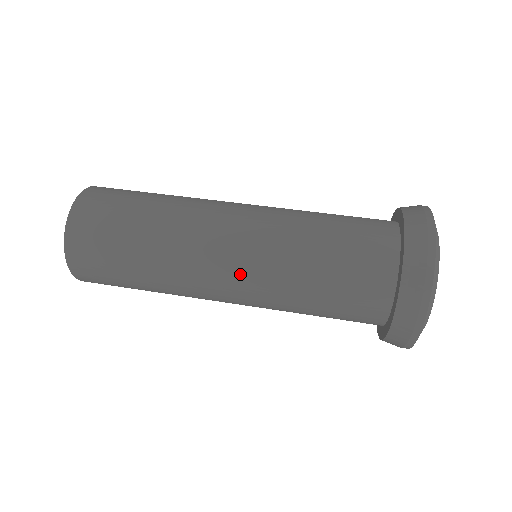
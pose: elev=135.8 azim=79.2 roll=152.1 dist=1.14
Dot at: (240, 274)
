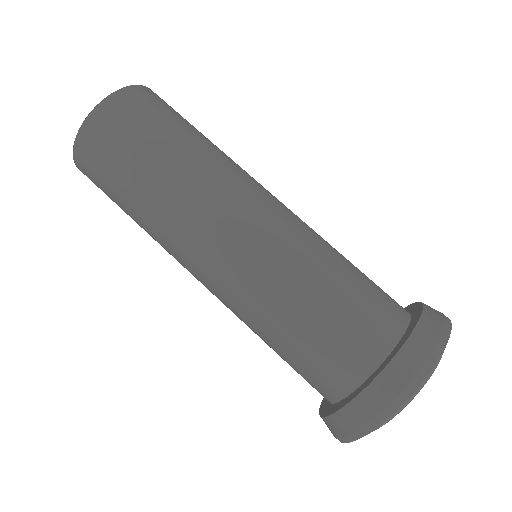
Dot at: (213, 288)
